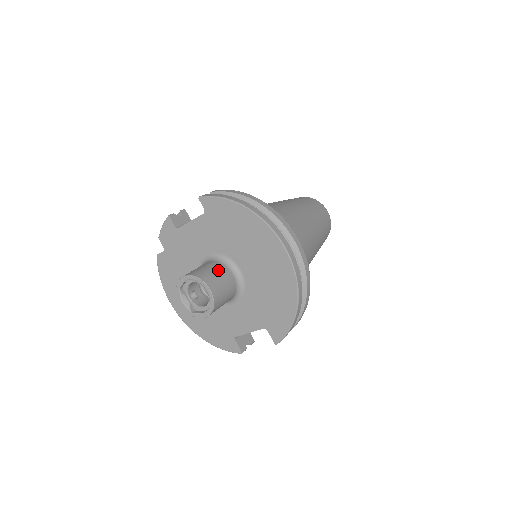
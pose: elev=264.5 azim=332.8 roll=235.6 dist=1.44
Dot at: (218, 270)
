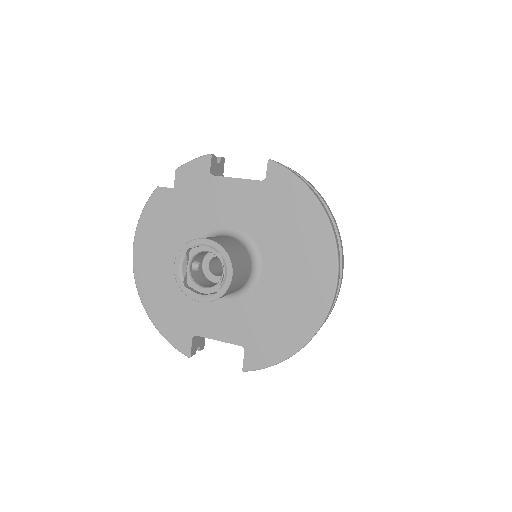
Dot at: (243, 255)
